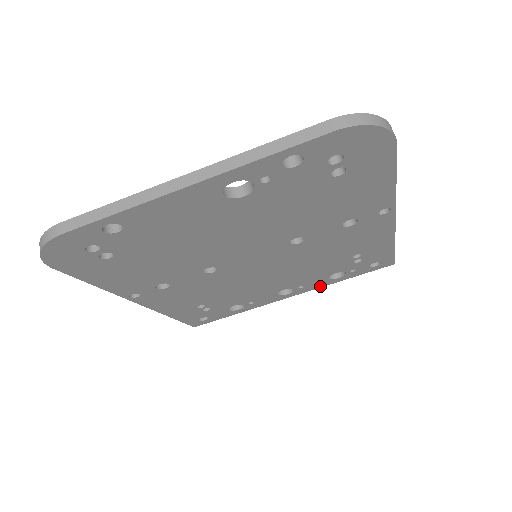
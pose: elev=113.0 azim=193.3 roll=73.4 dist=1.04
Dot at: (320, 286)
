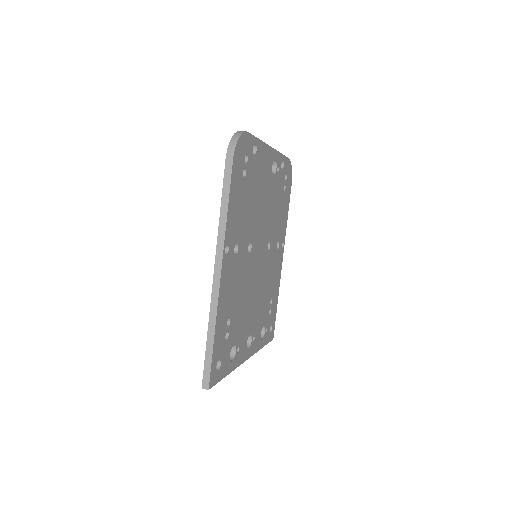
Dot at: (256, 350)
